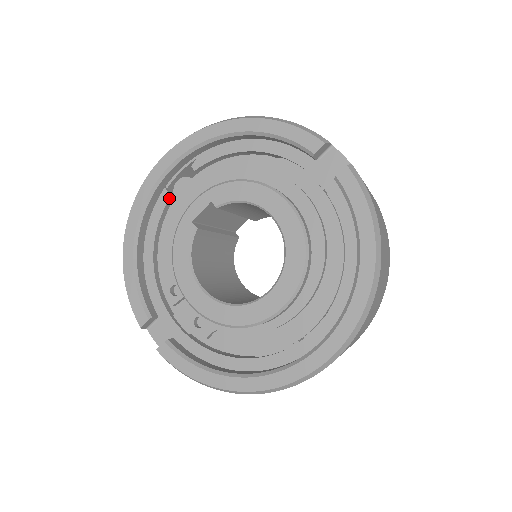
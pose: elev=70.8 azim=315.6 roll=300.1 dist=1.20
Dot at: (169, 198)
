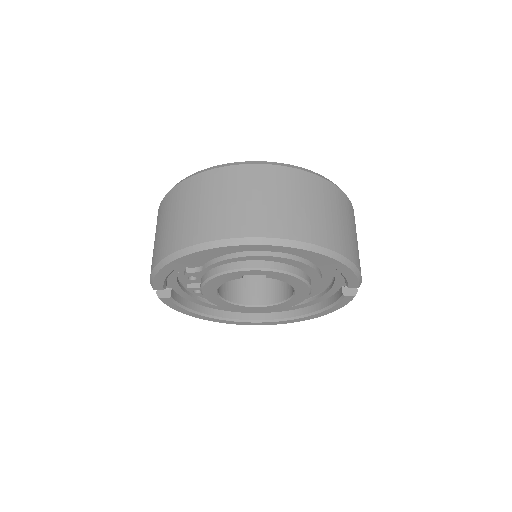
Dot at: occluded
